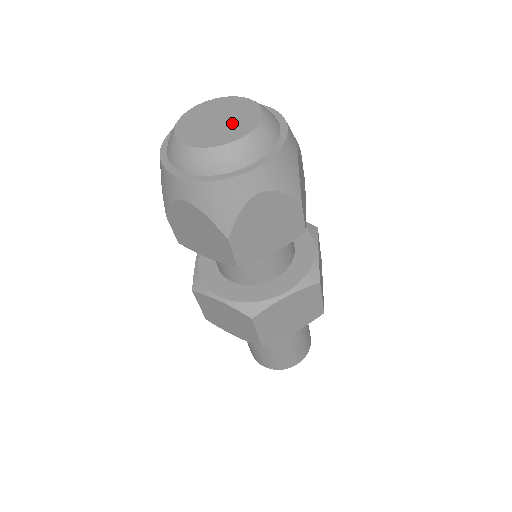
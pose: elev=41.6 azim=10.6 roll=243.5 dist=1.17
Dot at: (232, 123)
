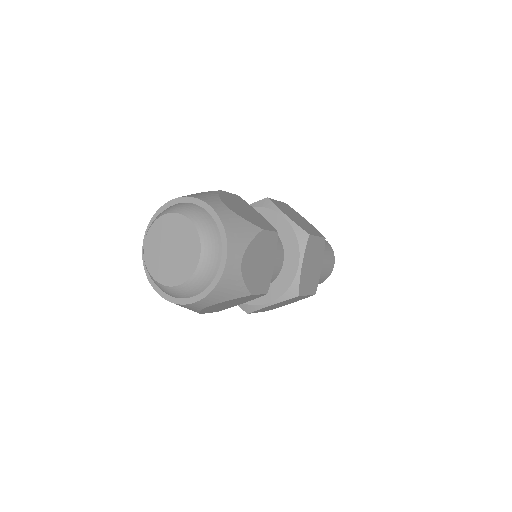
Dot at: (179, 259)
